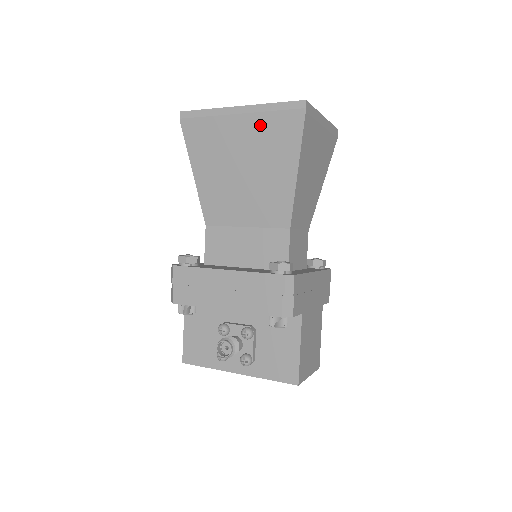
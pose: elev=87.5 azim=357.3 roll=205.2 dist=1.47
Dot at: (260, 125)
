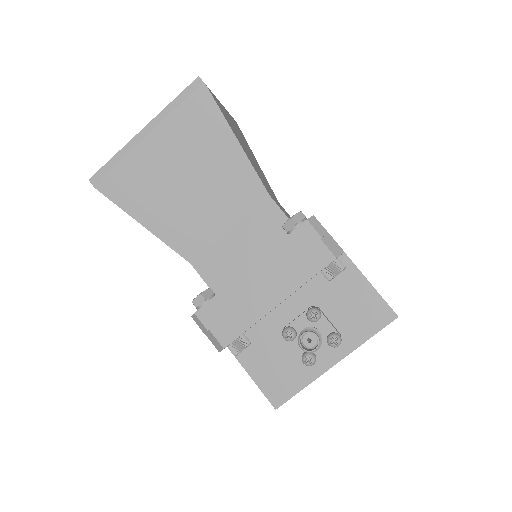
Dot at: (174, 129)
